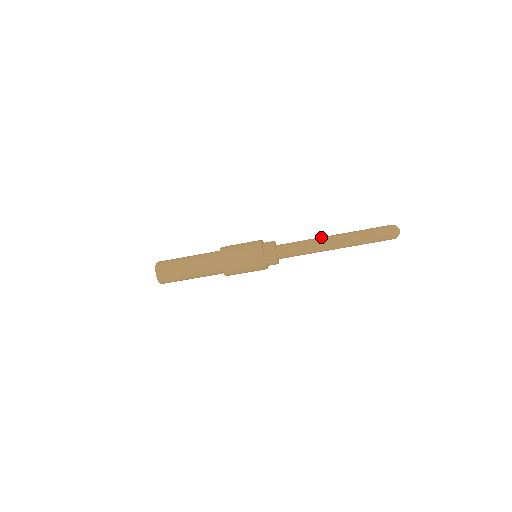
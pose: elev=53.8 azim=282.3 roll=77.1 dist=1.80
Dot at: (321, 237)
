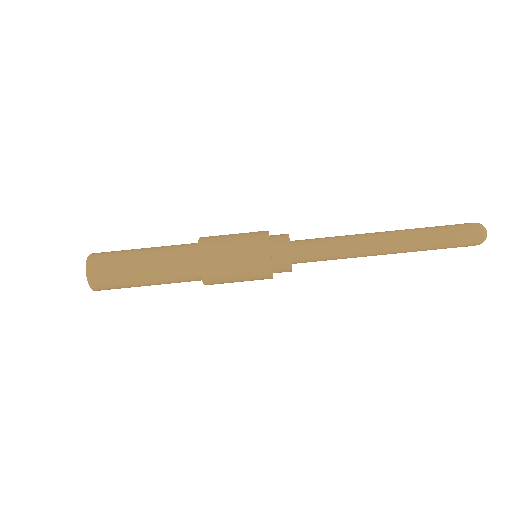
Dot at: occluded
